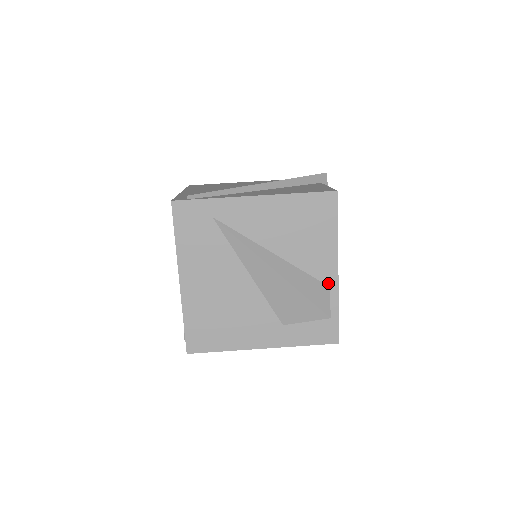
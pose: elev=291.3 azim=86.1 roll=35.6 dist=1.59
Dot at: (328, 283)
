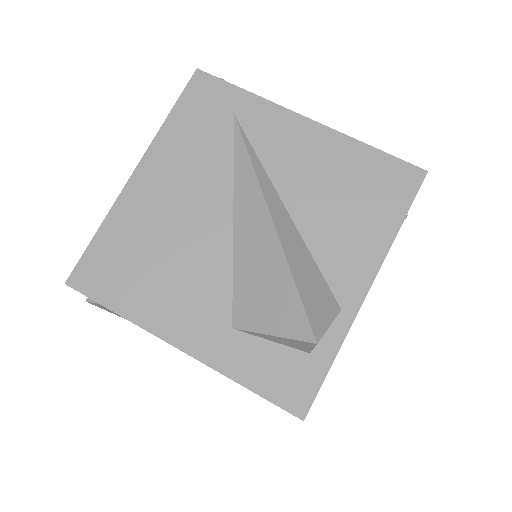
Dot at: (342, 301)
